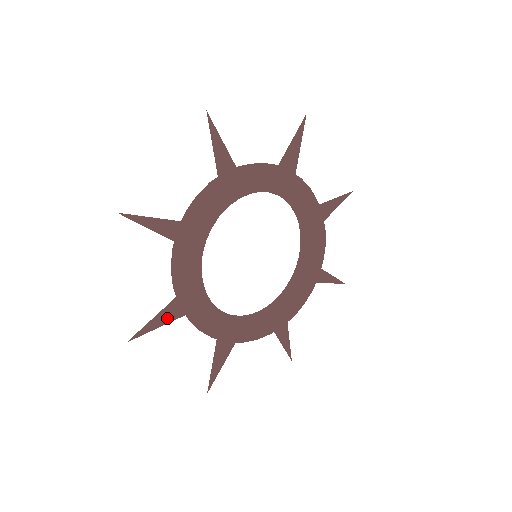
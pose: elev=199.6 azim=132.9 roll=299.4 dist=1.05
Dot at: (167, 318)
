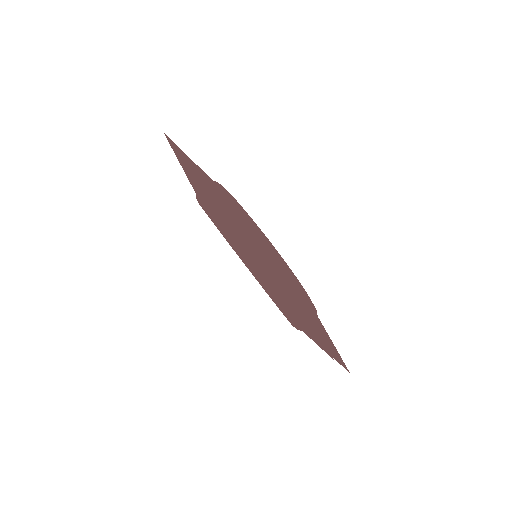
Dot at: (224, 195)
